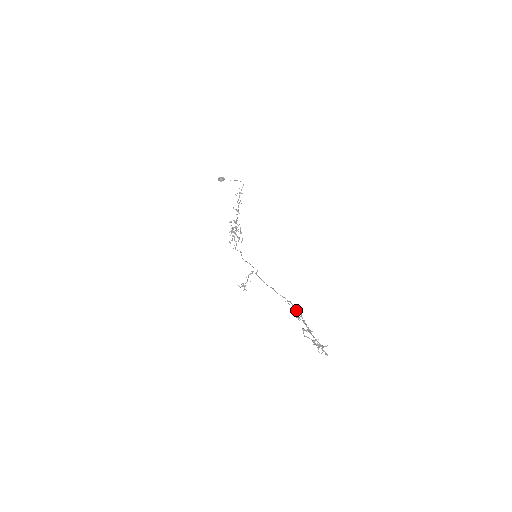
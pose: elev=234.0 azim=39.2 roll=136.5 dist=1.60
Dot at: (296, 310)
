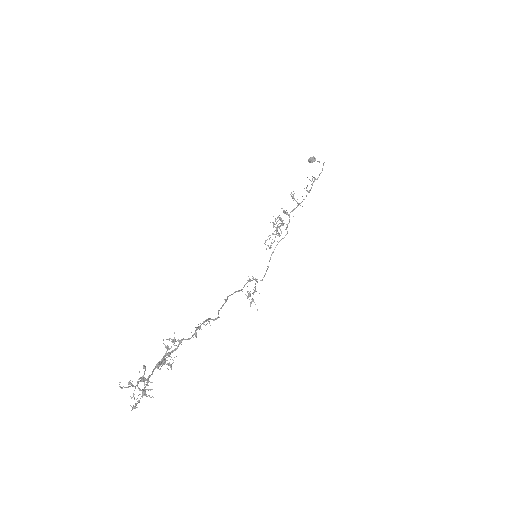
Dot at: (194, 333)
